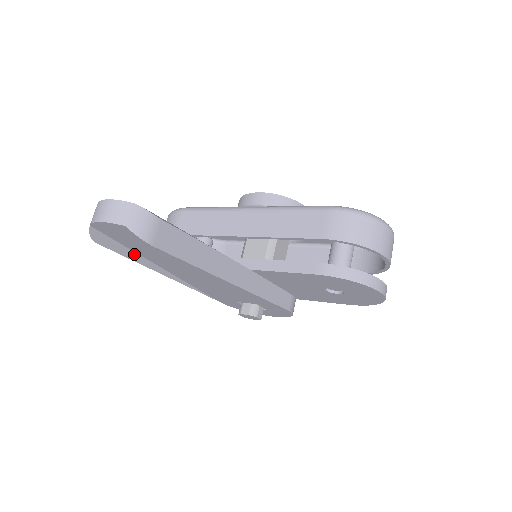
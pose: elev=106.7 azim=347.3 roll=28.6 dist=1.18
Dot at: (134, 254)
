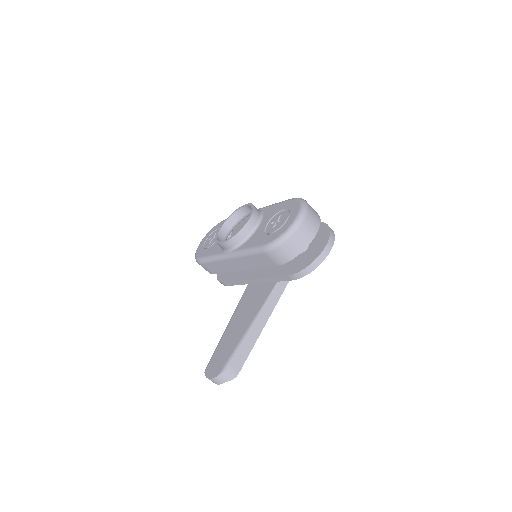
Dot at: occluded
